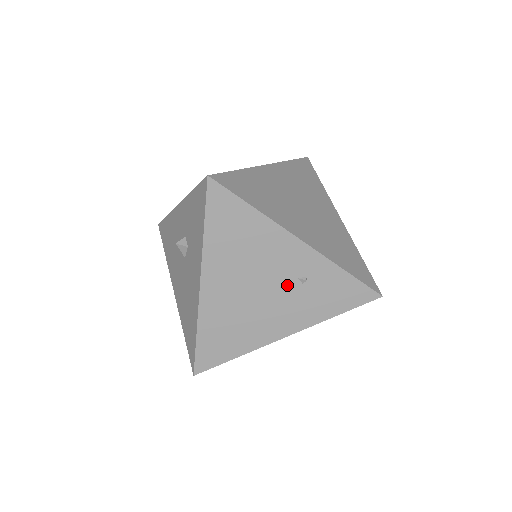
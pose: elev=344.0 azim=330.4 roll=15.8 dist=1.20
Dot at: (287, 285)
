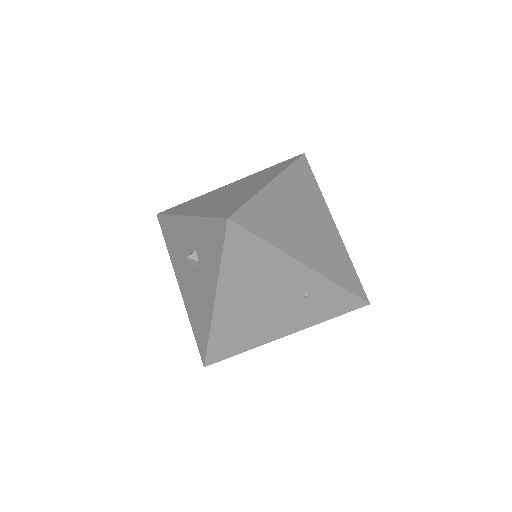
Dot at: (291, 299)
